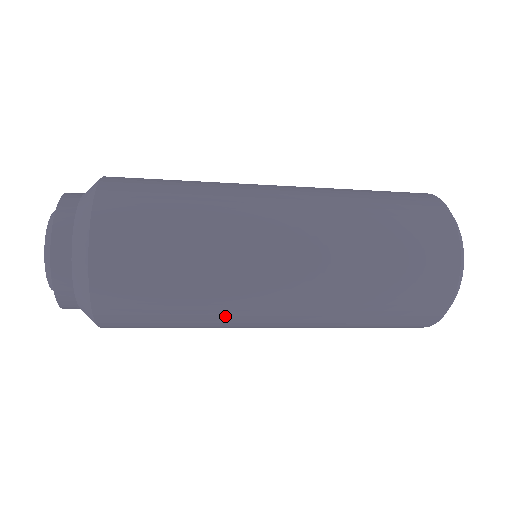
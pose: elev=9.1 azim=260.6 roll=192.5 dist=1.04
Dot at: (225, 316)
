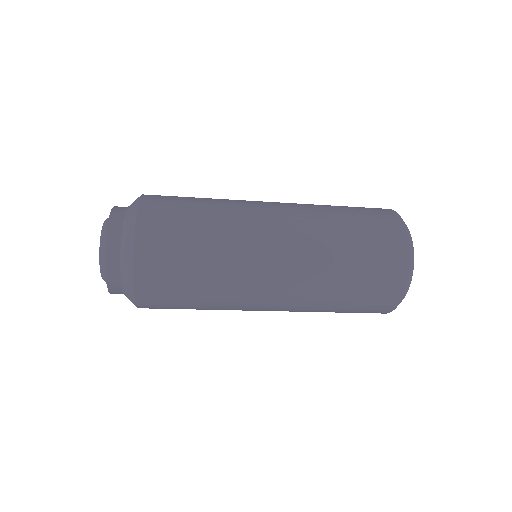
Dot at: occluded
